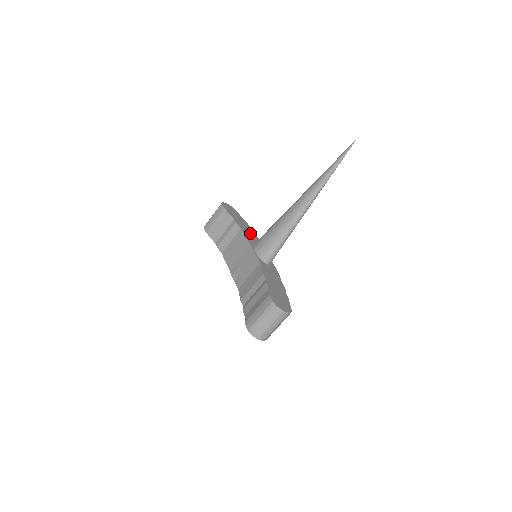
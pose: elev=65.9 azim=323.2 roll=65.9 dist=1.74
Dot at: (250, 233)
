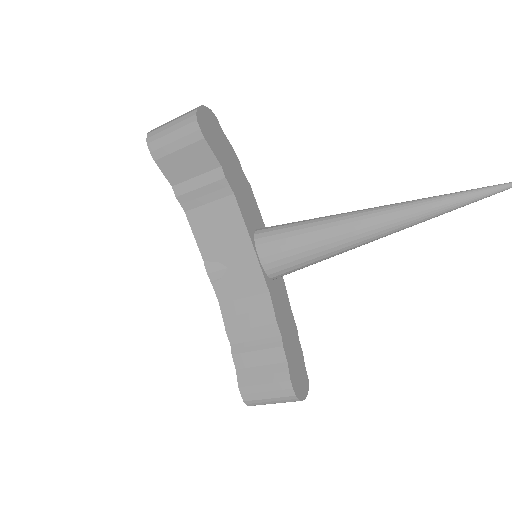
Dot at: (244, 191)
